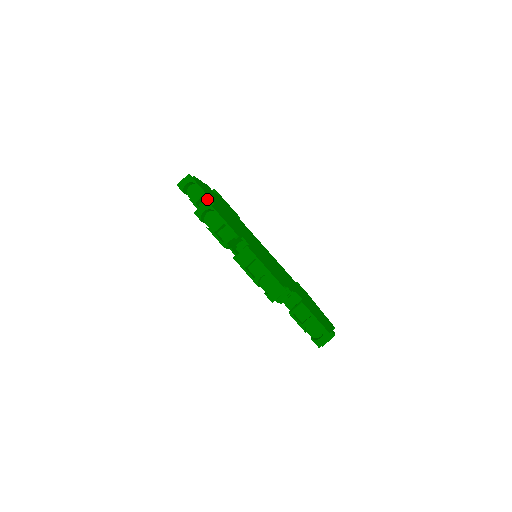
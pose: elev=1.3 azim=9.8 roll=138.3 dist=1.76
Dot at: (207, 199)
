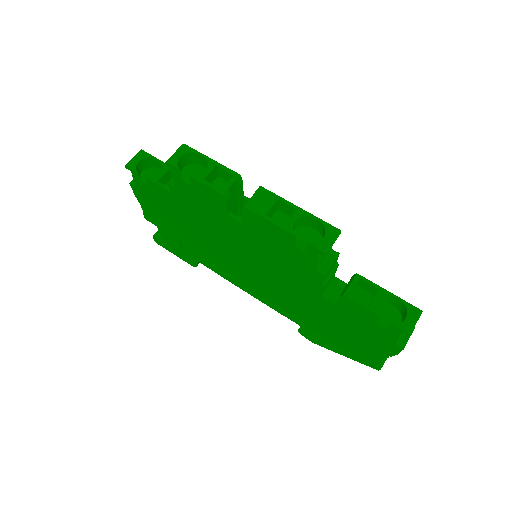
Dot at: occluded
